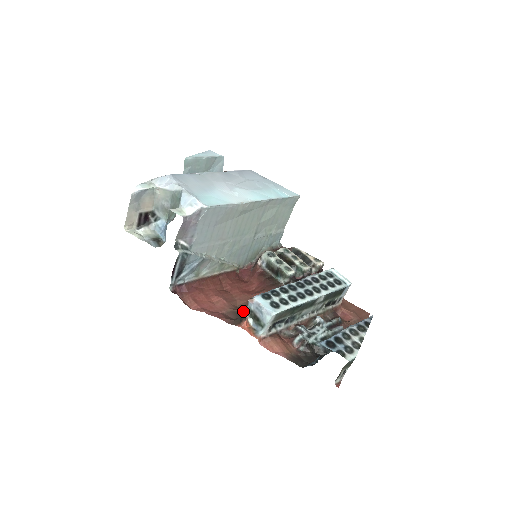
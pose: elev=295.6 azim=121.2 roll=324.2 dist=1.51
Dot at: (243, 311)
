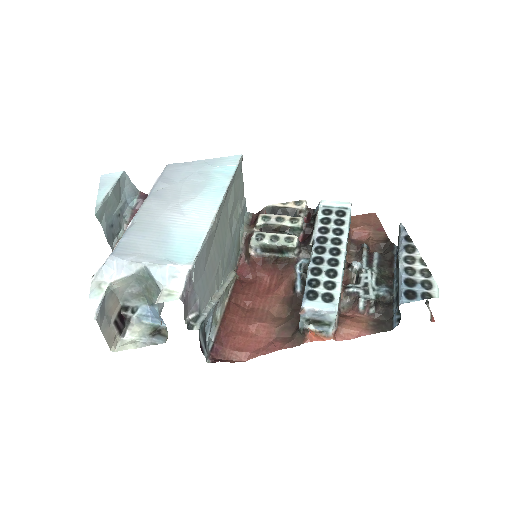
Dot at: (289, 319)
